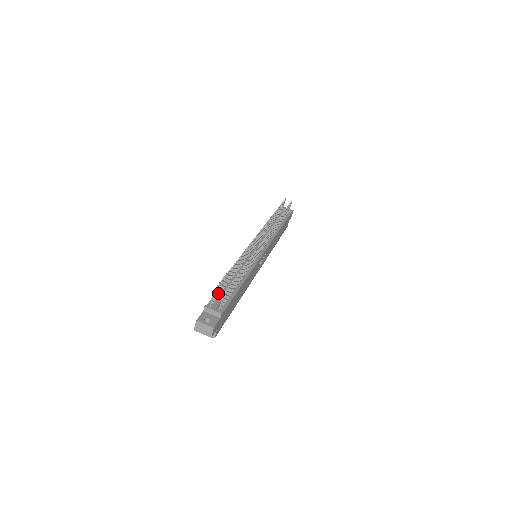
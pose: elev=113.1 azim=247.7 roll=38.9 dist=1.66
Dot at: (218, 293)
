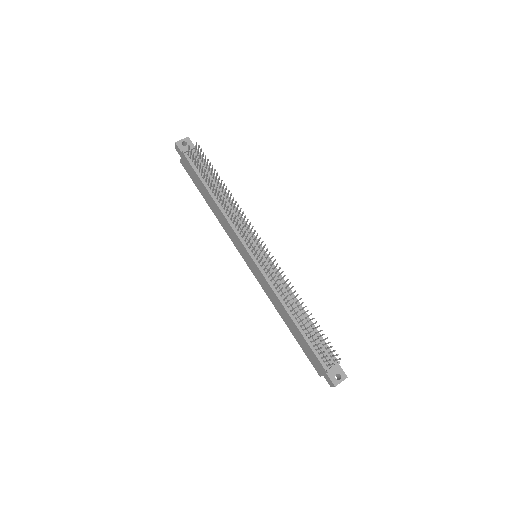
Dot at: (318, 350)
